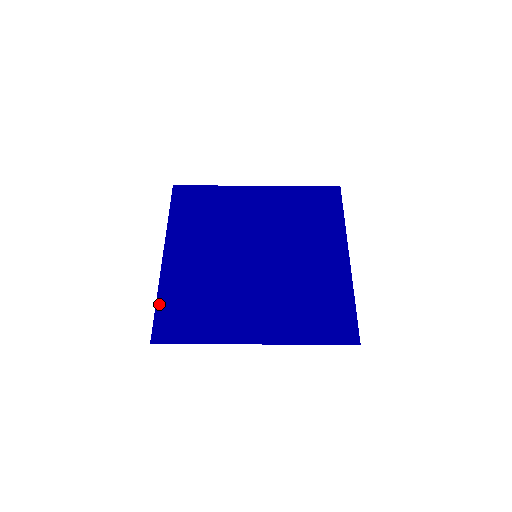
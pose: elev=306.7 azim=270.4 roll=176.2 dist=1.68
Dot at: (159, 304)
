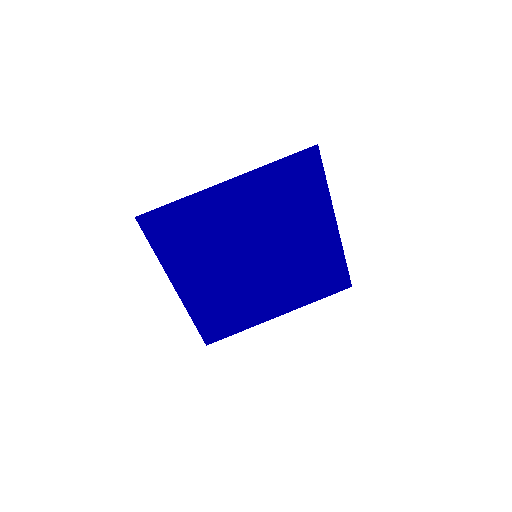
Dot at: (196, 322)
